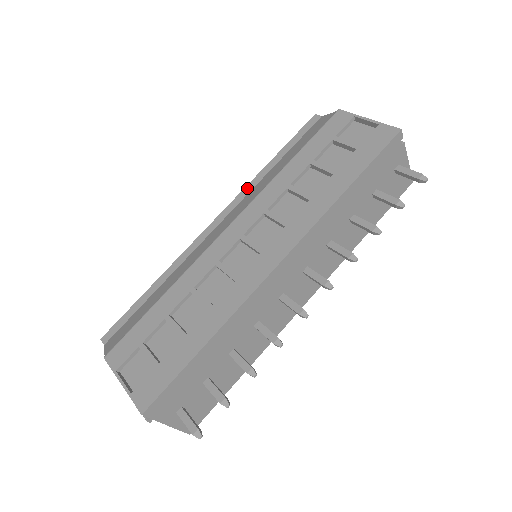
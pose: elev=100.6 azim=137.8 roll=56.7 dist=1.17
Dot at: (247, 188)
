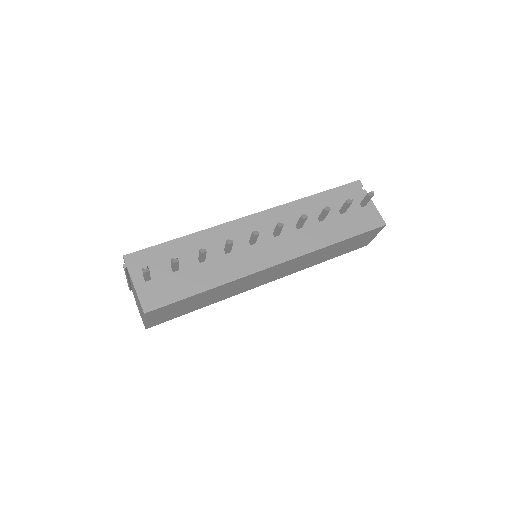
Dot at: occluded
